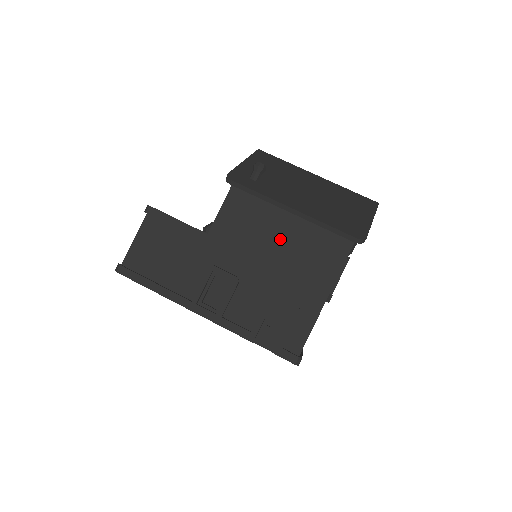
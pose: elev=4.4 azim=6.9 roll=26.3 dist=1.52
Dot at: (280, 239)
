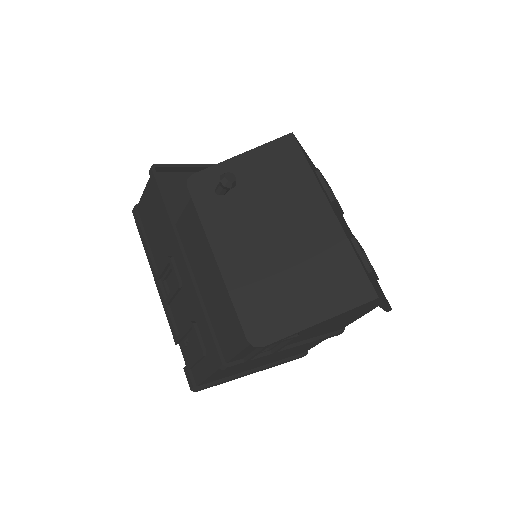
Dot at: (211, 276)
